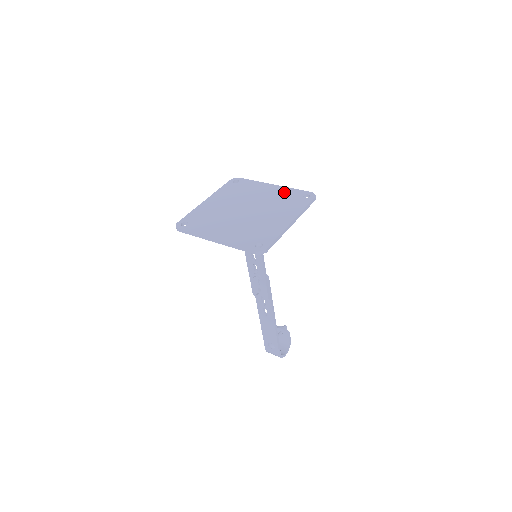
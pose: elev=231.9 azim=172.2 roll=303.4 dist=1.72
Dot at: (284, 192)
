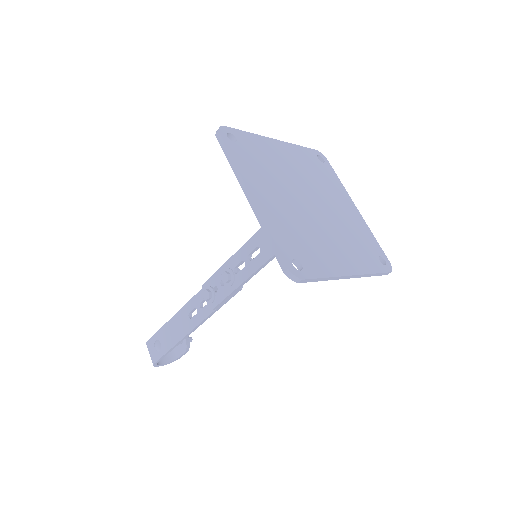
Dot at: (363, 228)
